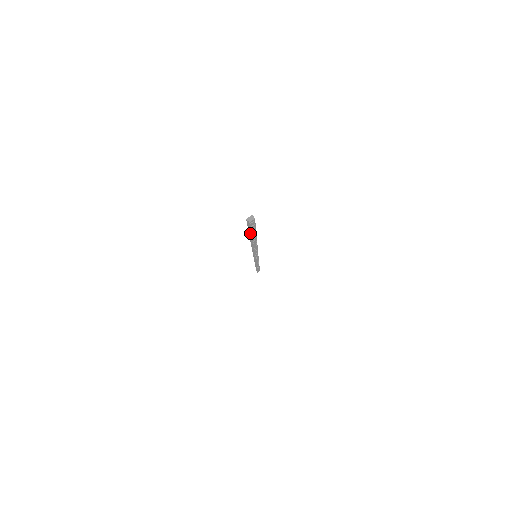
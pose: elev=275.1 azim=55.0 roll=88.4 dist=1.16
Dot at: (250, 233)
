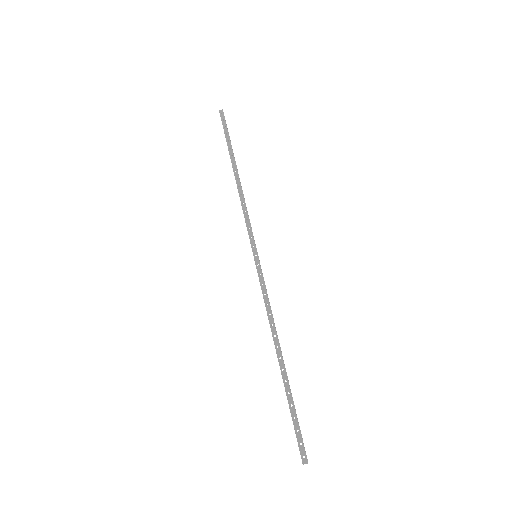
Dot at: (290, 410)
